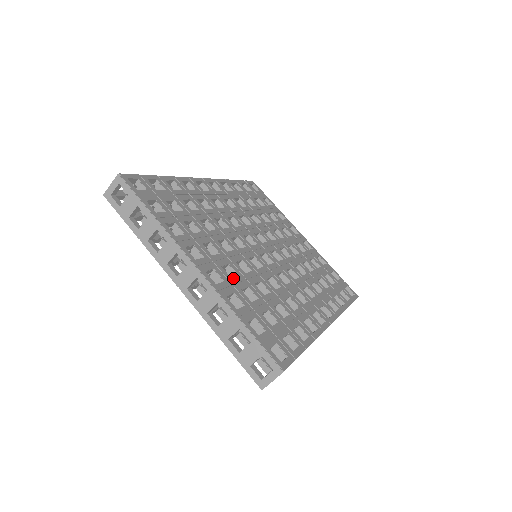
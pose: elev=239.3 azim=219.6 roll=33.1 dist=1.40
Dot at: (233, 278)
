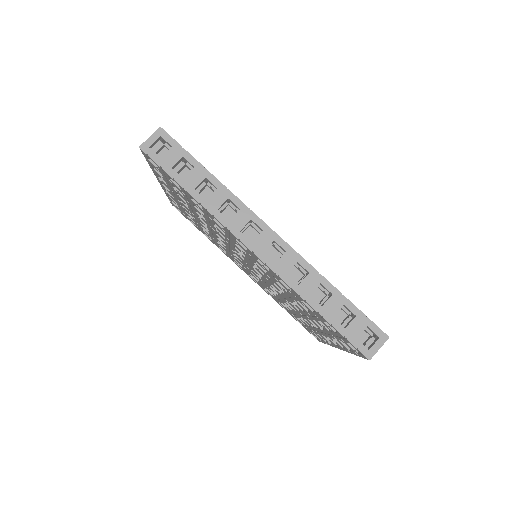
Dot at: occluded
